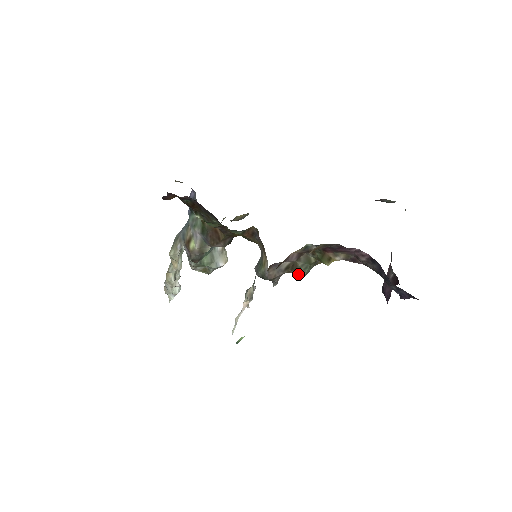
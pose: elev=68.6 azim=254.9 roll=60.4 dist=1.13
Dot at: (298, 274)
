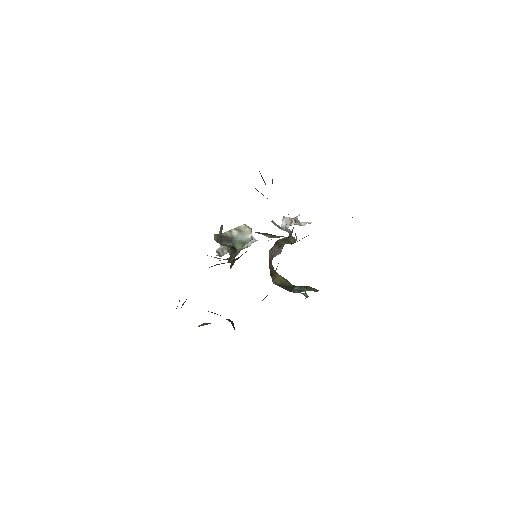
Dot at: occluded
